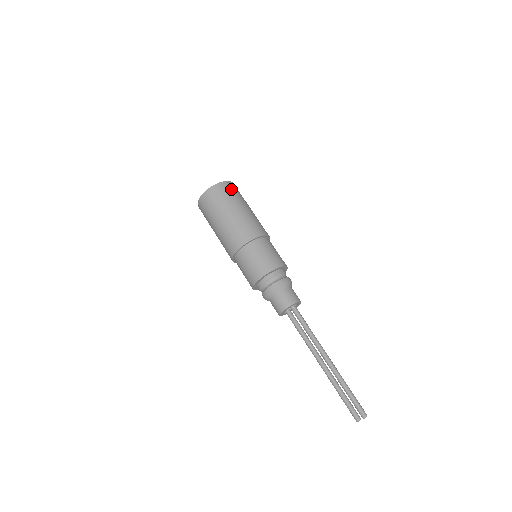
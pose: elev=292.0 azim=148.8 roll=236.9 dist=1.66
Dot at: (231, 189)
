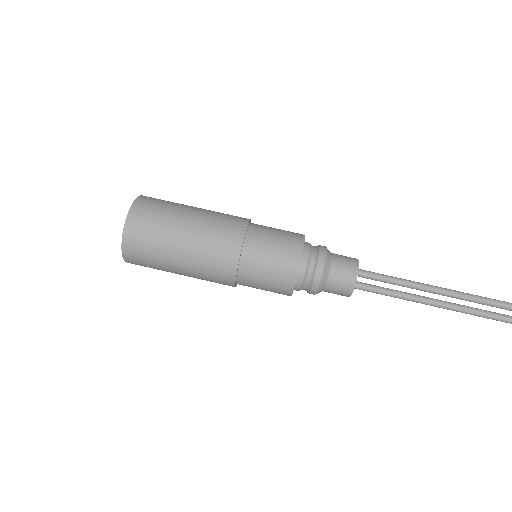
Dot at: (155, 200)
